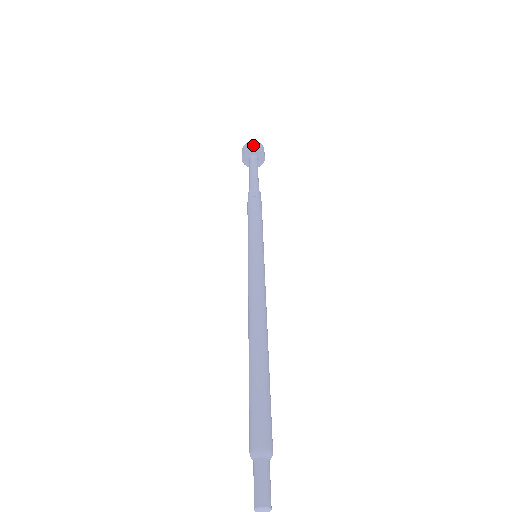
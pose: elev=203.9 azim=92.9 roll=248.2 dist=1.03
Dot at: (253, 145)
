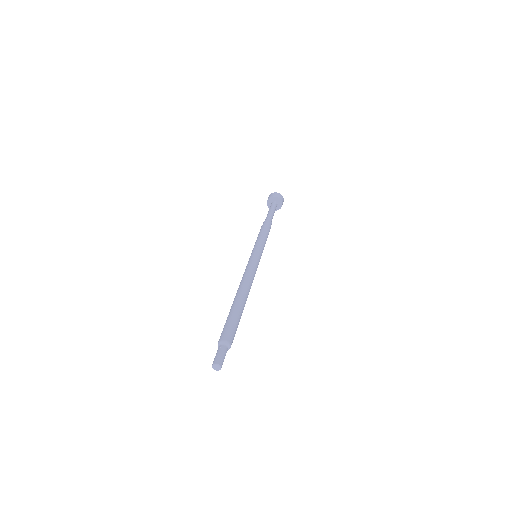
Dot at: (274, 195)
